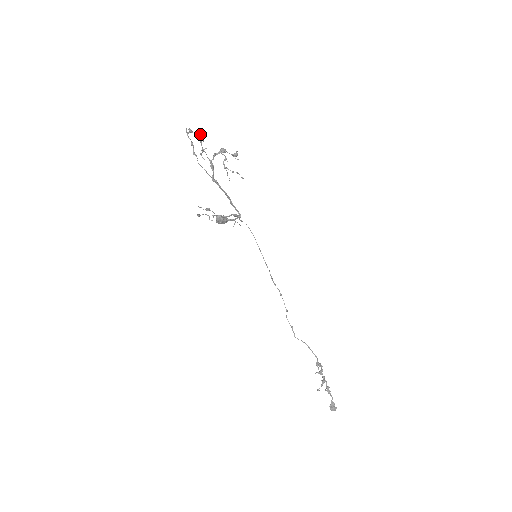
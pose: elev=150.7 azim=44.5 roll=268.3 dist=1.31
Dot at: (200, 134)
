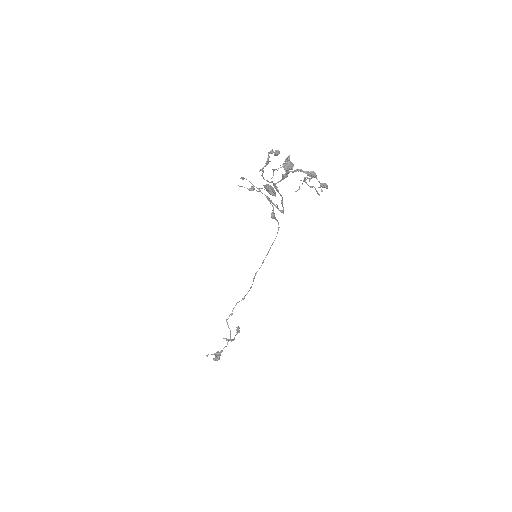
Dot at: (285, 163)
